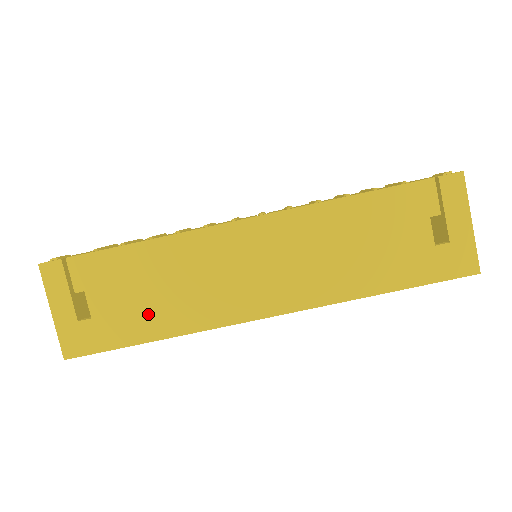
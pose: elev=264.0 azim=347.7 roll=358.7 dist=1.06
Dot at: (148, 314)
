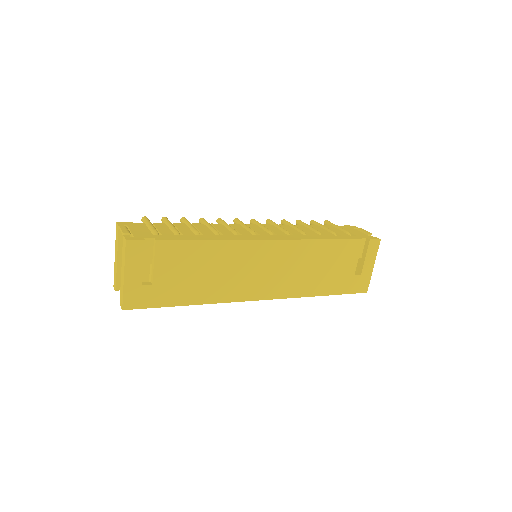
Dot at: (192, 287)
